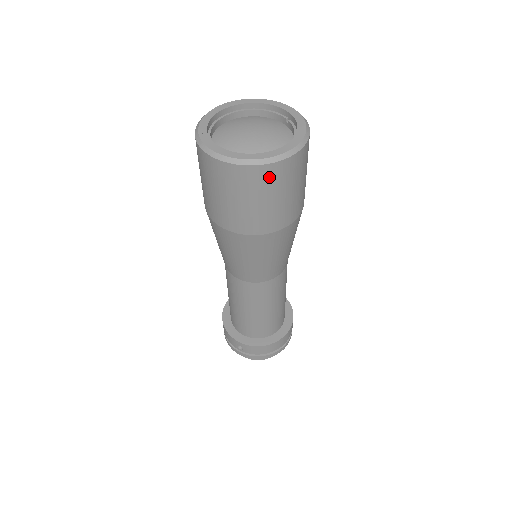
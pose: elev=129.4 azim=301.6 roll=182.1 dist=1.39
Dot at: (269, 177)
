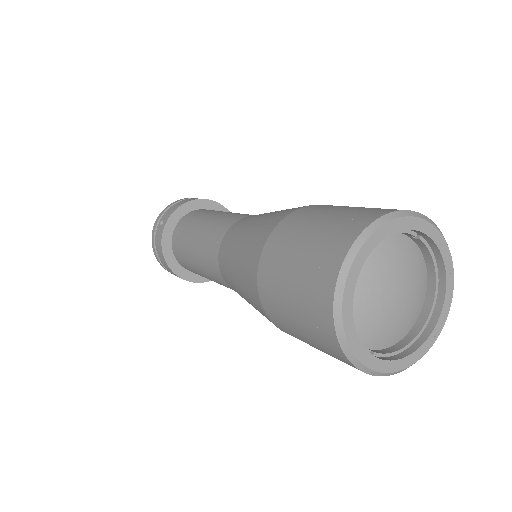
Dot at: occluded
